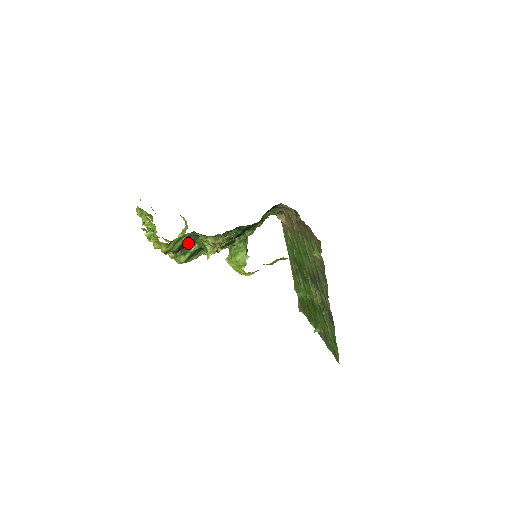
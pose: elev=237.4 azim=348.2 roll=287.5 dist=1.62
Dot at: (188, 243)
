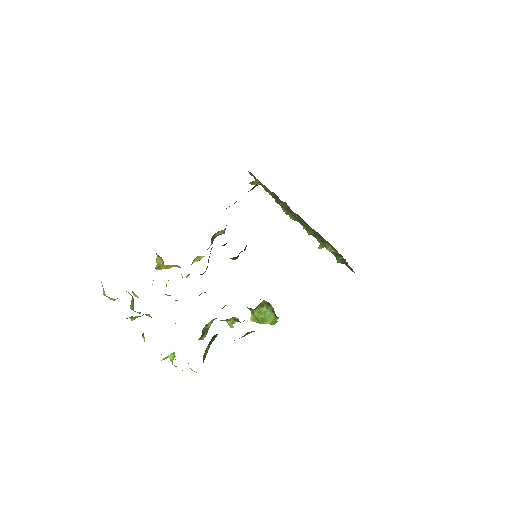
Dot at: occluded
